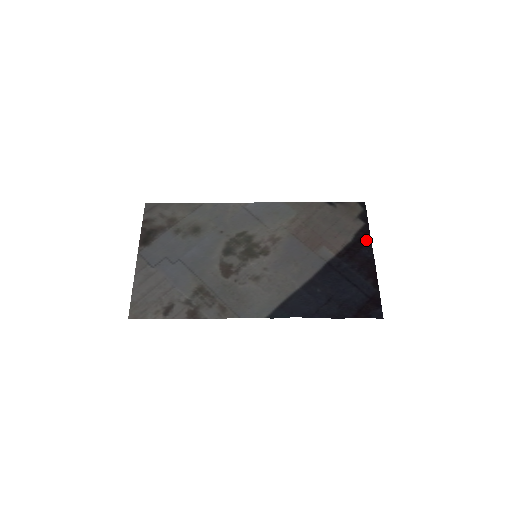
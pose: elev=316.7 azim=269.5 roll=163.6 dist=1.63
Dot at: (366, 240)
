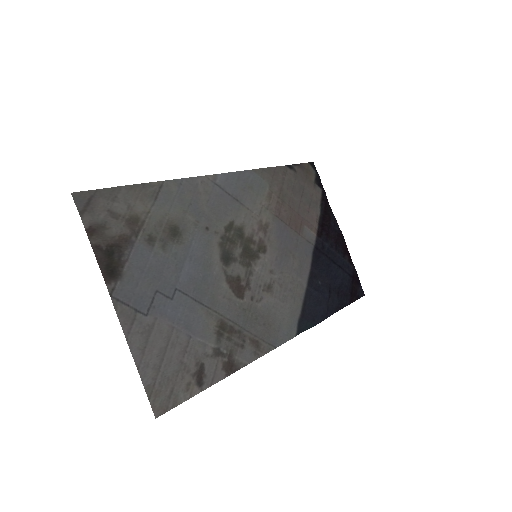
Dot at: (329, 210)
